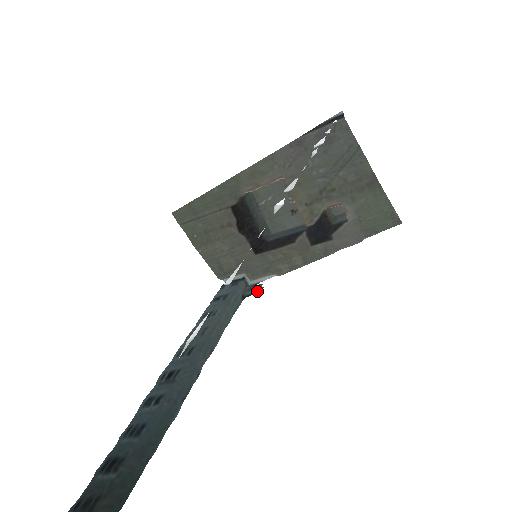
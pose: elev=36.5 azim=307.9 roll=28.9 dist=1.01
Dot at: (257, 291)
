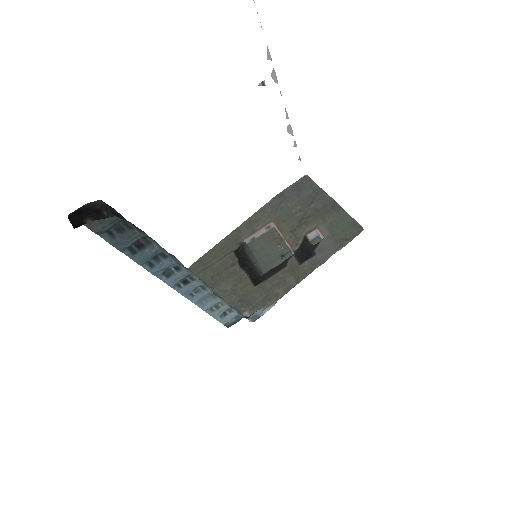
Dot at: occluded
